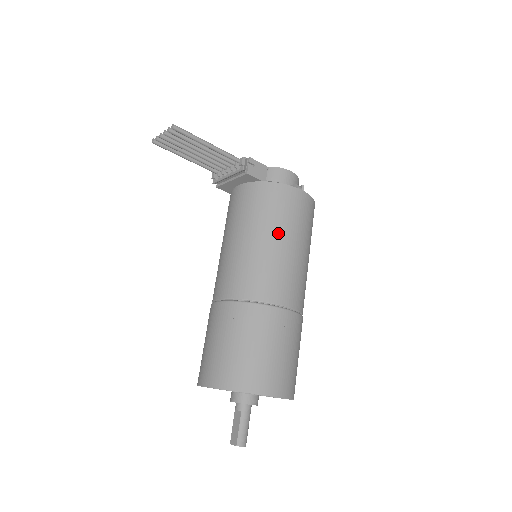
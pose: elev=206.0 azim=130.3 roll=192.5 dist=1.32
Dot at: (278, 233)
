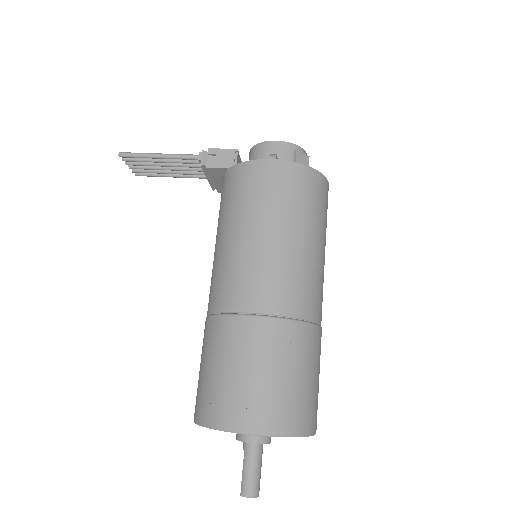
Dot at: (240, 223)
